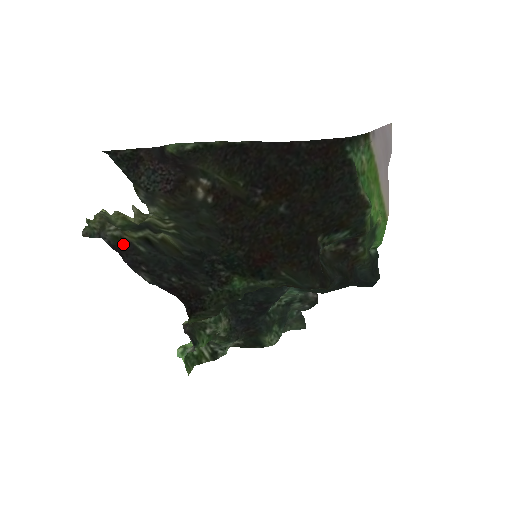
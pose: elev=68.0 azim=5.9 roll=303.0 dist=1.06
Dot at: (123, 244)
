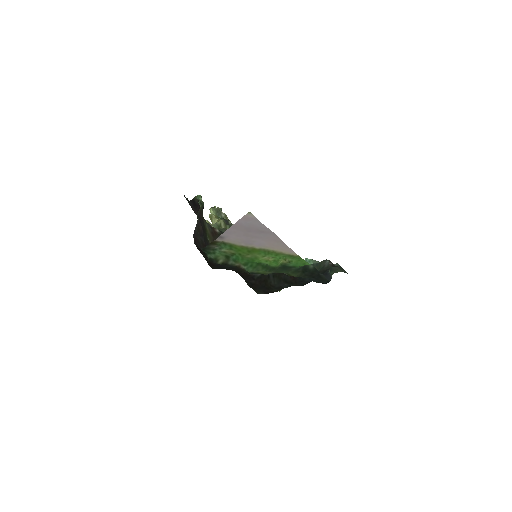
Dot at: occluded
